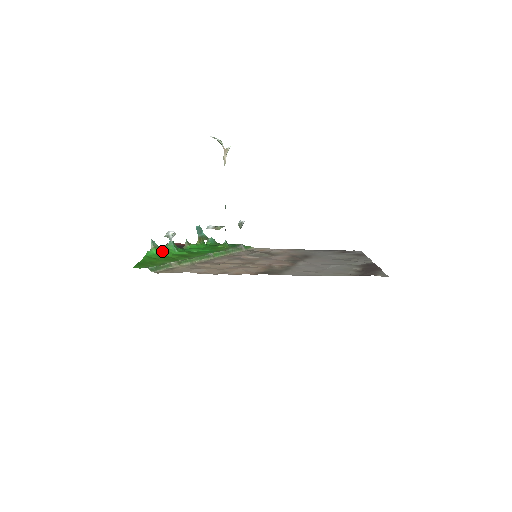
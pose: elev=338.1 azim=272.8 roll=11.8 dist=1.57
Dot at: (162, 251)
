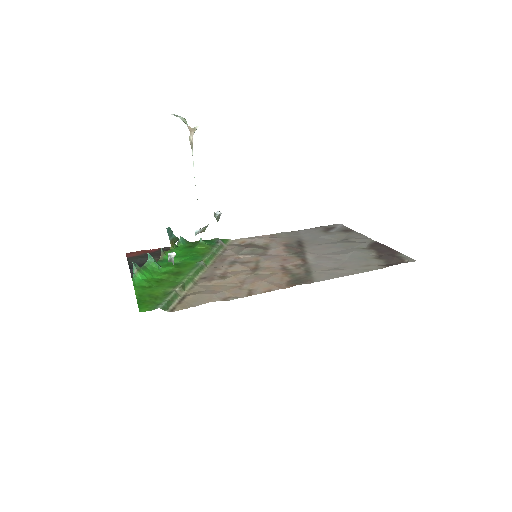
Dot at: (147, 273)
